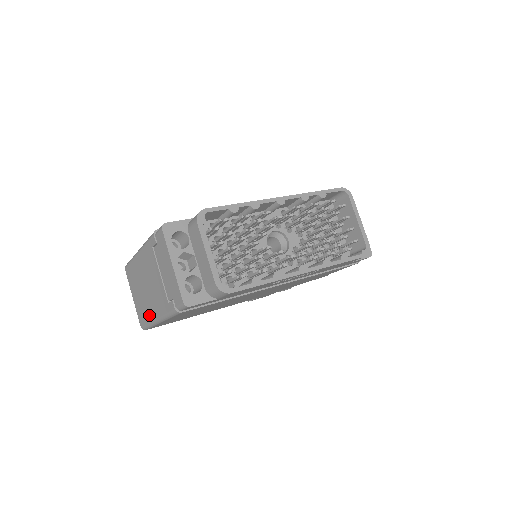
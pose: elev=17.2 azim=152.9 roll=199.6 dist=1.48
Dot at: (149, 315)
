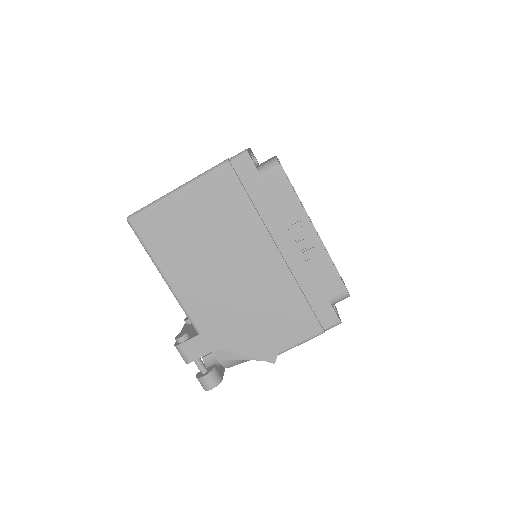
Dot at: occluded
